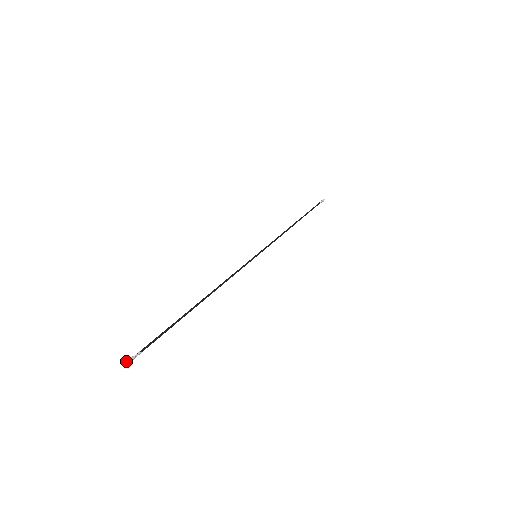
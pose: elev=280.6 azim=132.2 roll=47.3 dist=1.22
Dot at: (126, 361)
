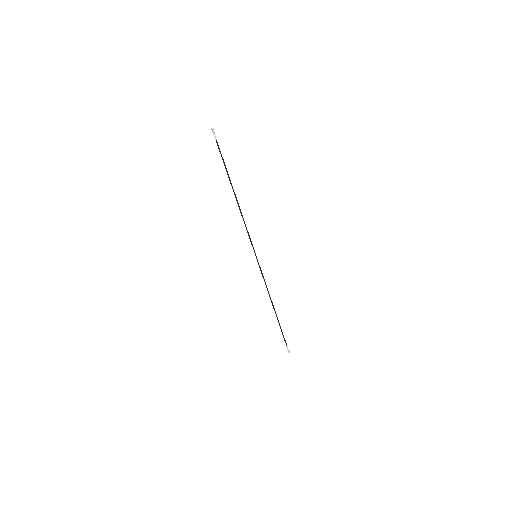
Dot at: (288, 352)
